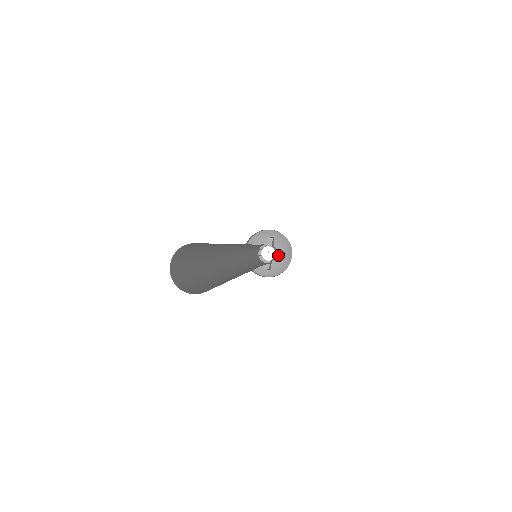
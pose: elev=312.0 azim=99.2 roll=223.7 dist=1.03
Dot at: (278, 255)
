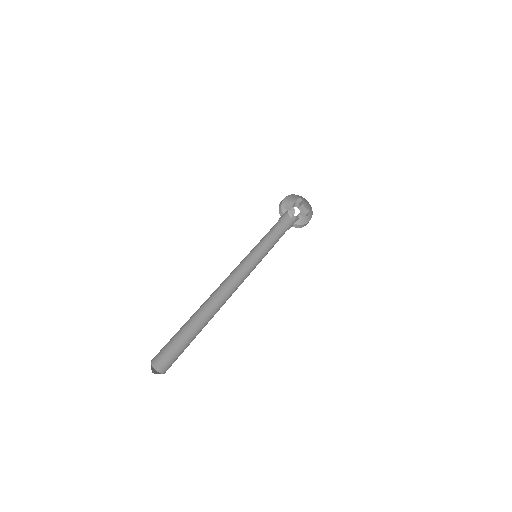
Dot at: (302, 214)
